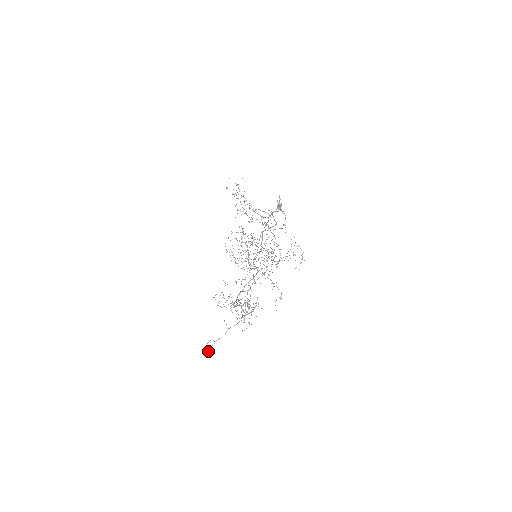
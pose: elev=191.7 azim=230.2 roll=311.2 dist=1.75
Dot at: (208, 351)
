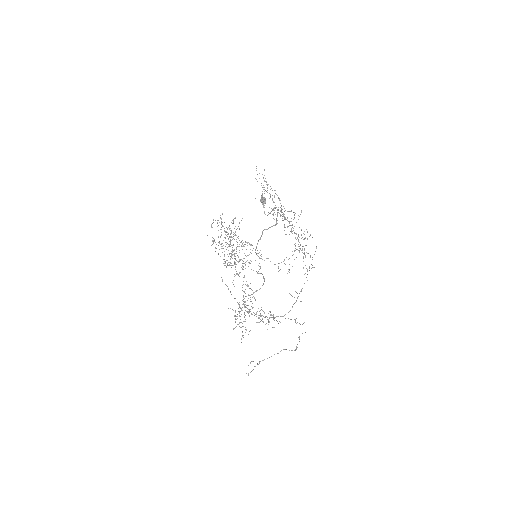
Dot at: (248, 373)
